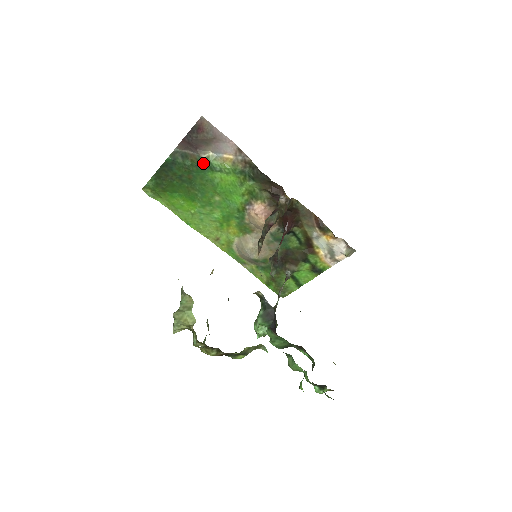
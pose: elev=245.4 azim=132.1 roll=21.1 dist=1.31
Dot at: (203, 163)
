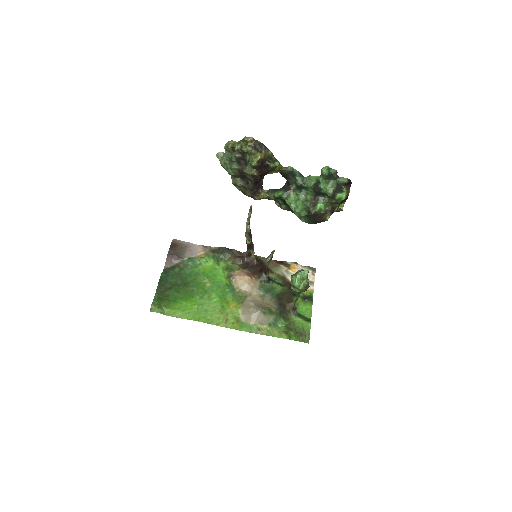
Dot at: (187, 262)
